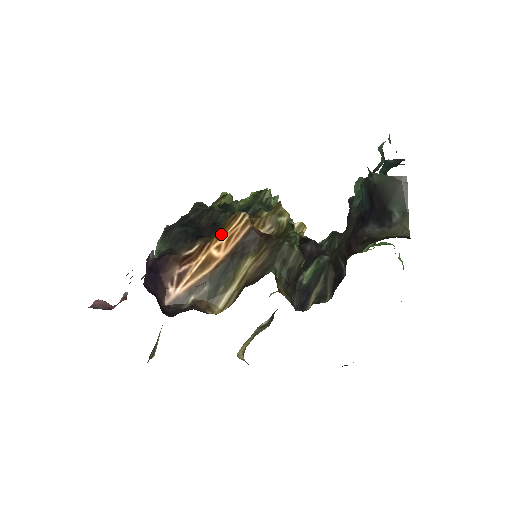
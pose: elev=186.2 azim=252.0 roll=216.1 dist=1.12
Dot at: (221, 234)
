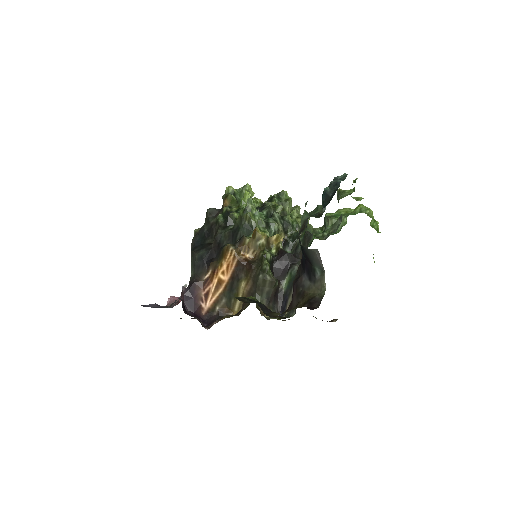
Dot at: (222, 262)
